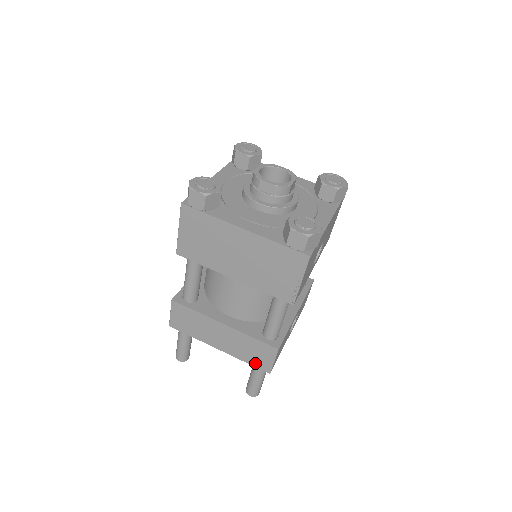
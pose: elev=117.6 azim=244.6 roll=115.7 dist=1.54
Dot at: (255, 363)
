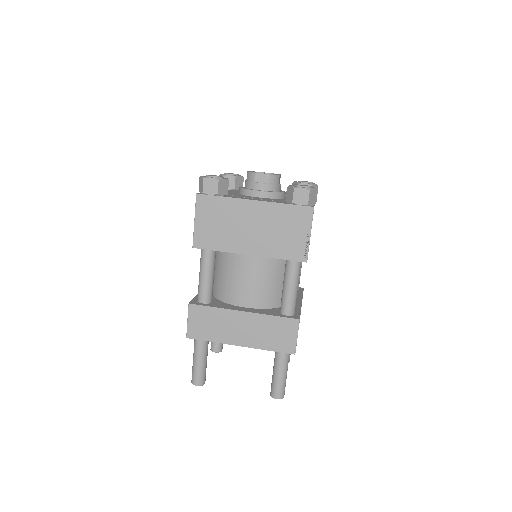
Dot at: (279, 347)
